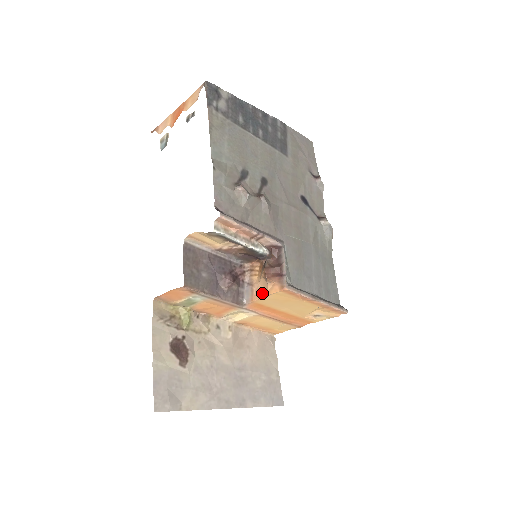
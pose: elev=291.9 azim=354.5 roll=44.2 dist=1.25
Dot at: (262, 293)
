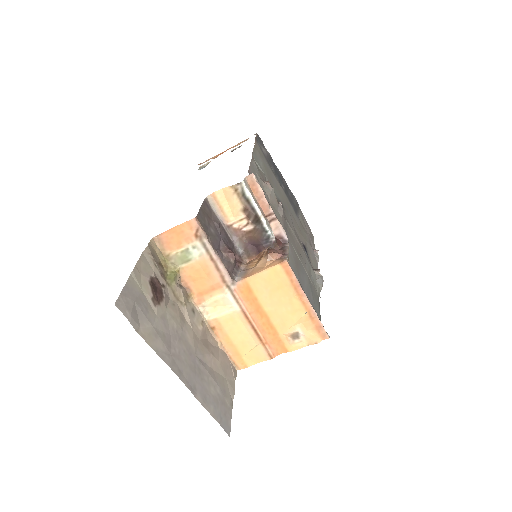
Dot at: (258, 270)
